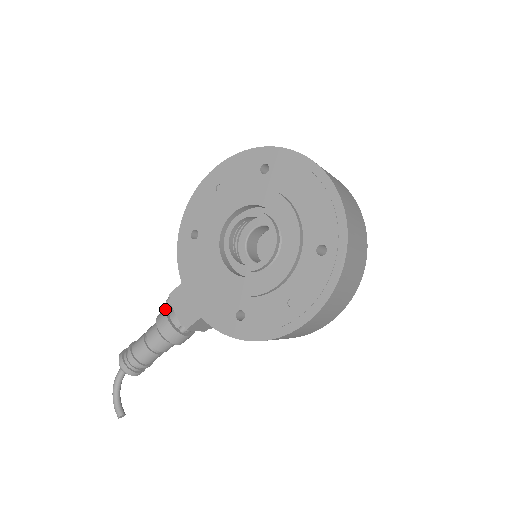
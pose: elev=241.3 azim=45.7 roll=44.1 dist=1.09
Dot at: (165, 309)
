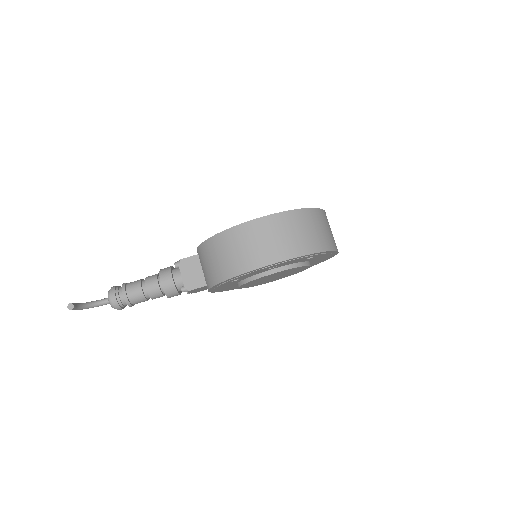
Dot at: occluded
